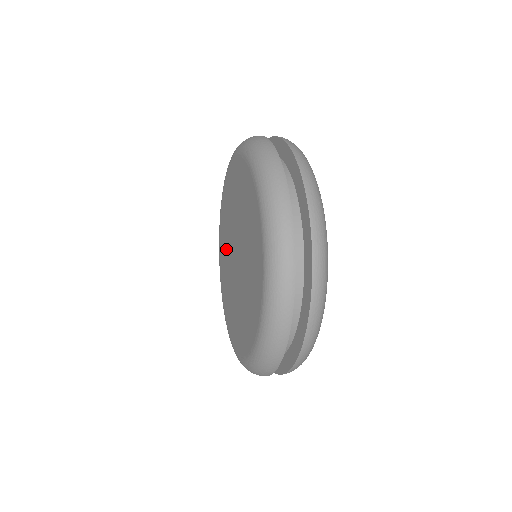
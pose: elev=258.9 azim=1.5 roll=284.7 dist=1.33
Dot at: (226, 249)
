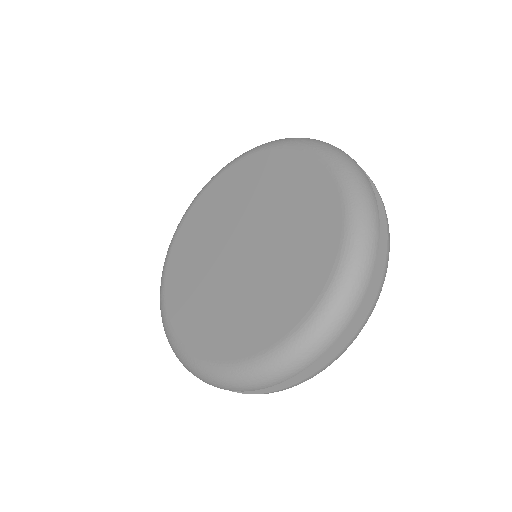
Dot at: (200, 253)
